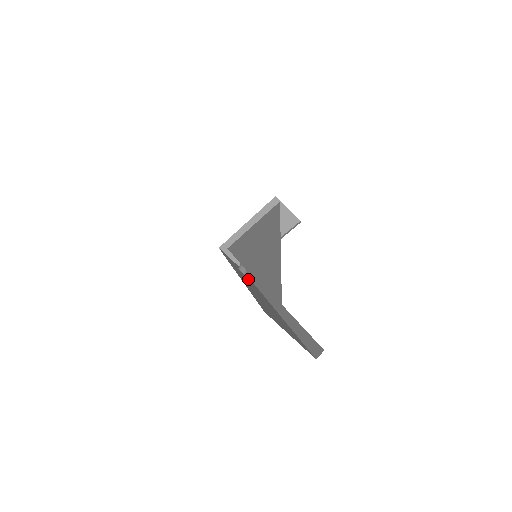
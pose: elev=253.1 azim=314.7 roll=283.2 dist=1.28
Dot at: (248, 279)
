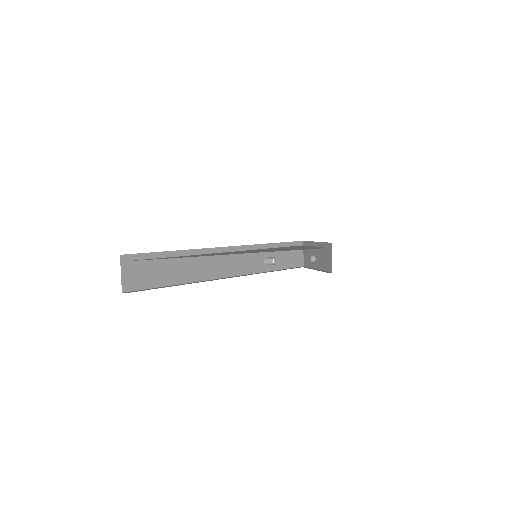
Dot at: (256, 265)
